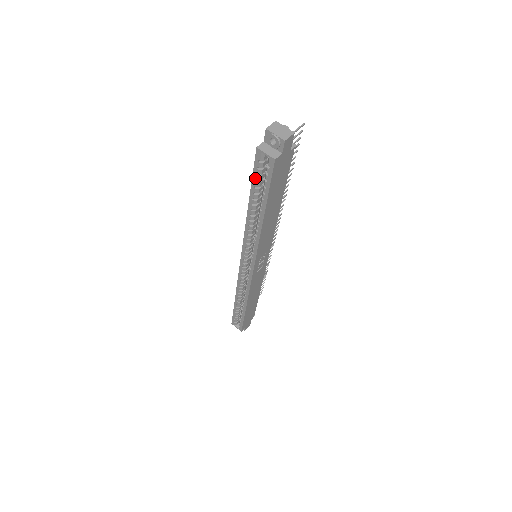
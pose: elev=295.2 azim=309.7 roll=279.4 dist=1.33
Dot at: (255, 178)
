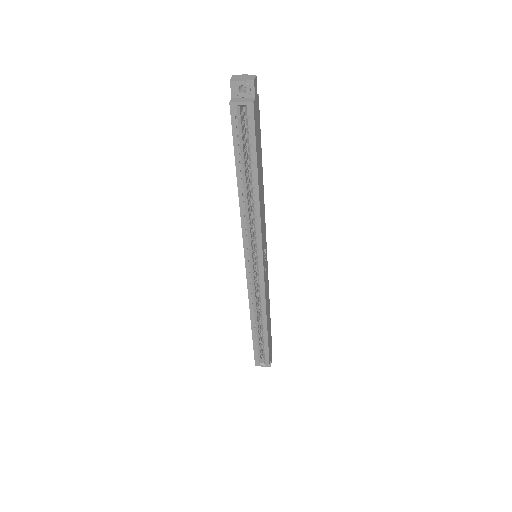
Dot at: (237, 142)
